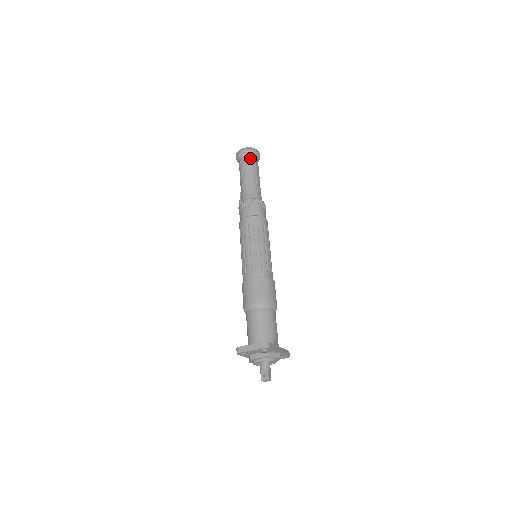
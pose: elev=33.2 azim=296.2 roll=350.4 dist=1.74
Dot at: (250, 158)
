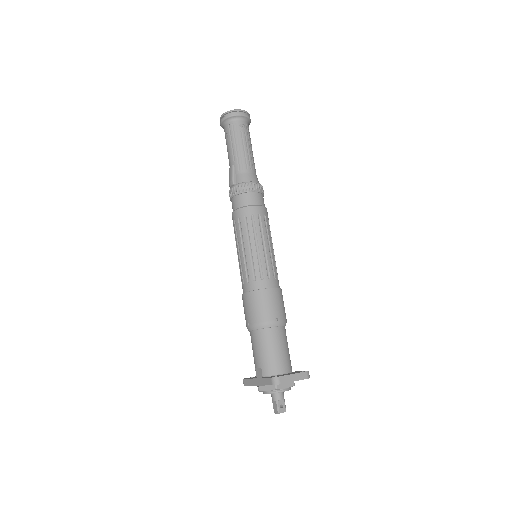
Dot at: (248, 126)
